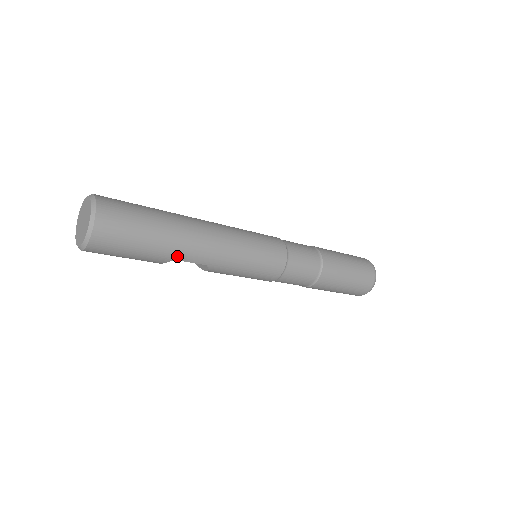
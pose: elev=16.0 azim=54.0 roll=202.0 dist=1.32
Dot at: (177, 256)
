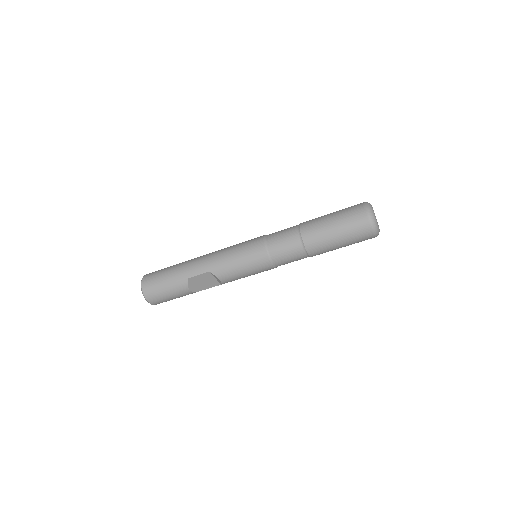
Dot at: (188, 275)
